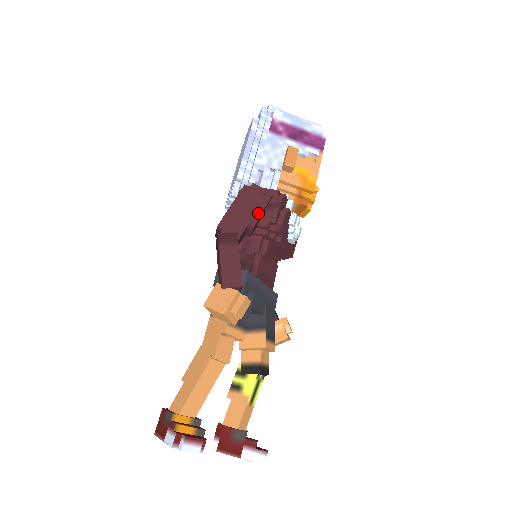
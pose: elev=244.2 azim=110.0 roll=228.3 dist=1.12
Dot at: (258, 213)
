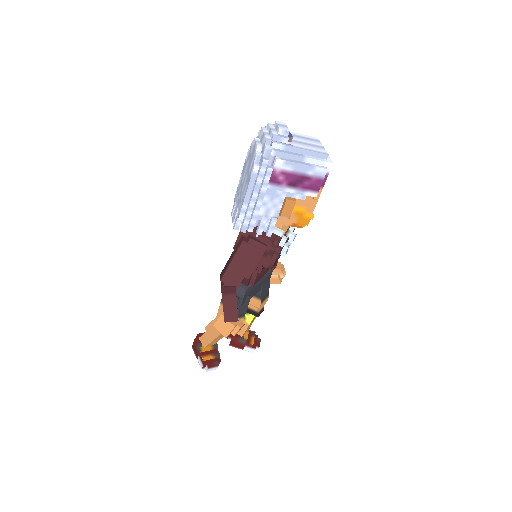
Dot at: (253, 267)
